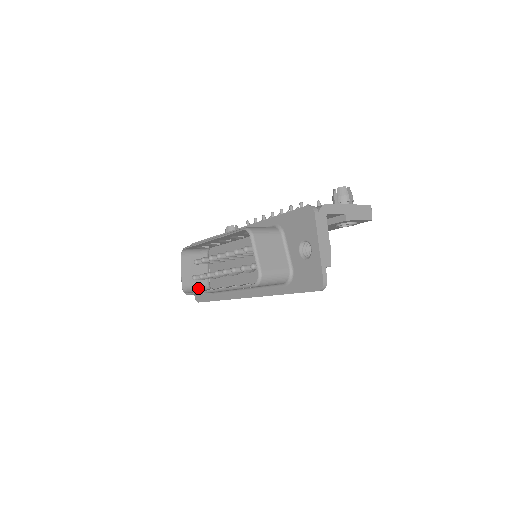
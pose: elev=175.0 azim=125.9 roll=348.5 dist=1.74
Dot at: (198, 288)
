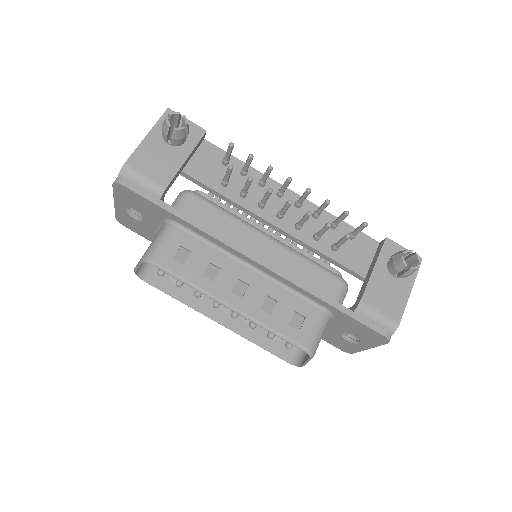
Dot at: occluded
